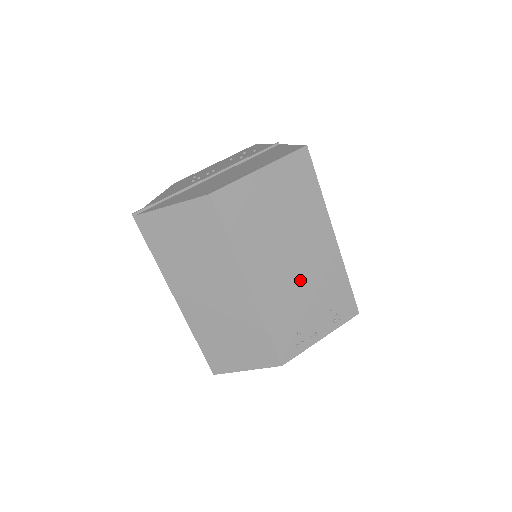
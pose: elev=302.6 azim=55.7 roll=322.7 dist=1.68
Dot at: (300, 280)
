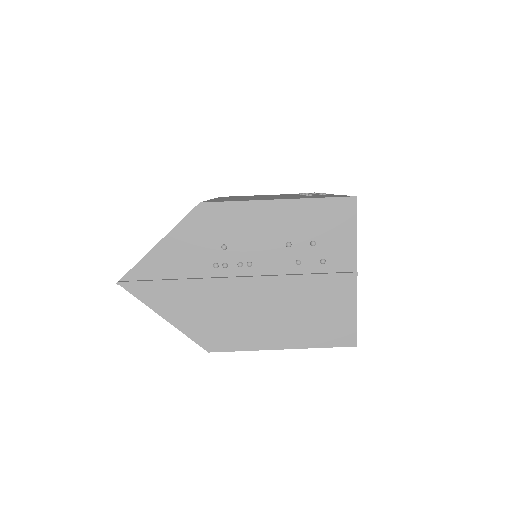
Dot at: occluded
